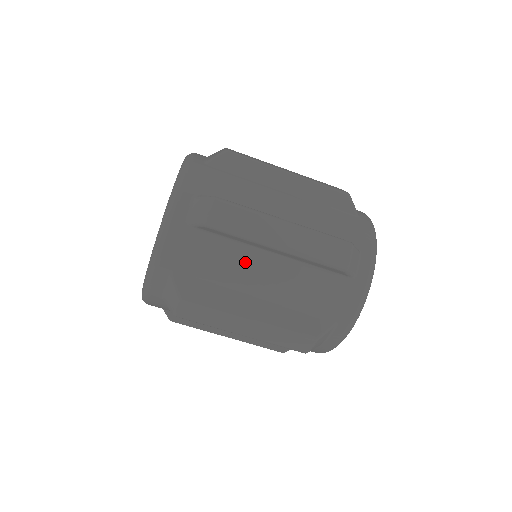
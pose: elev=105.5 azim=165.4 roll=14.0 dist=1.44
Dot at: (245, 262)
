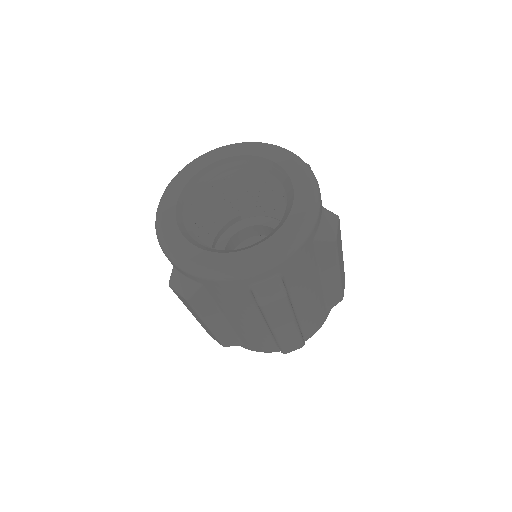
Dot at: (248, 314)
